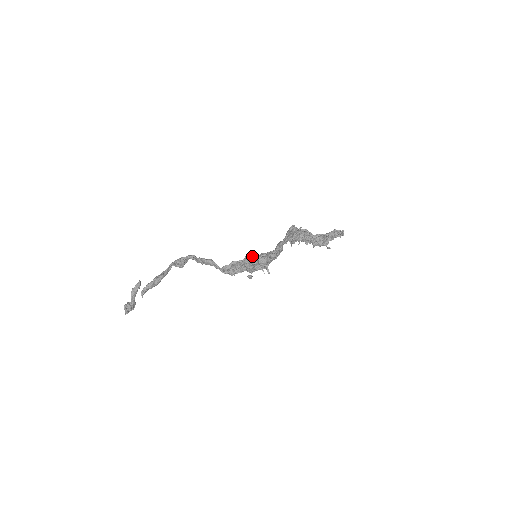
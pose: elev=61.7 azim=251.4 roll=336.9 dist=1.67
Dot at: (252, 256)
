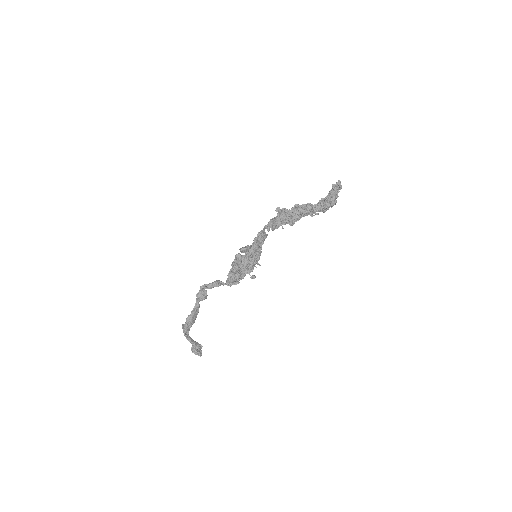
Dot at: occluded
